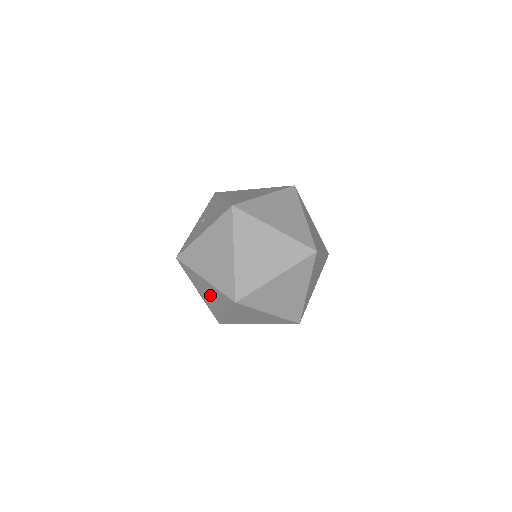
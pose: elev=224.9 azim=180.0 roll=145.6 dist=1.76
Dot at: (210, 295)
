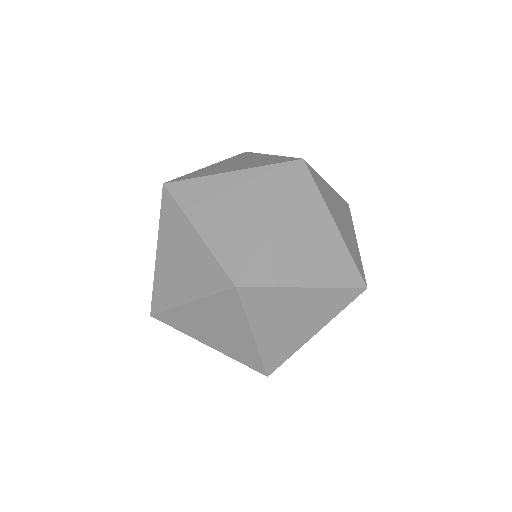
Dot at: (216, 327)
